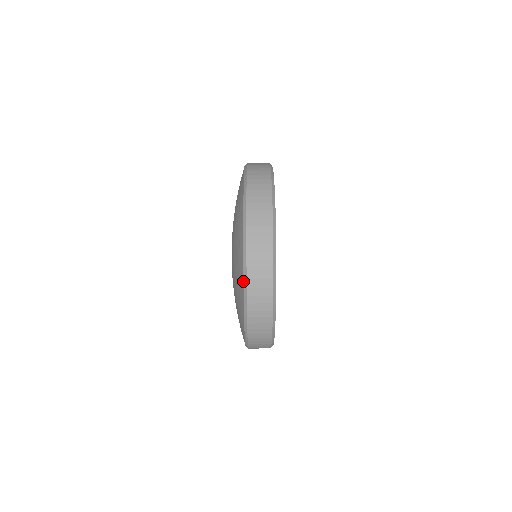
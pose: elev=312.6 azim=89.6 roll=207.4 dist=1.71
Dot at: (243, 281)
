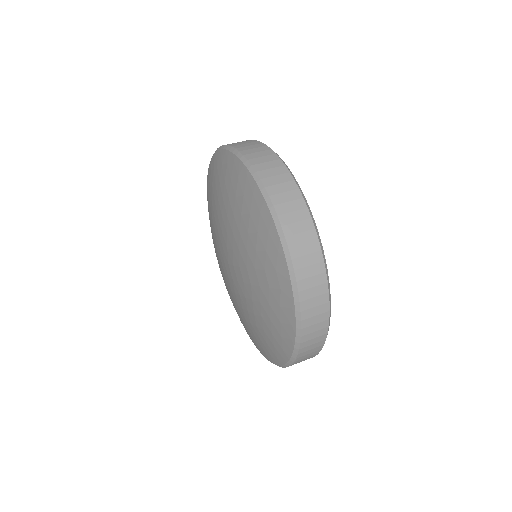
Dot at: (295, 330)
